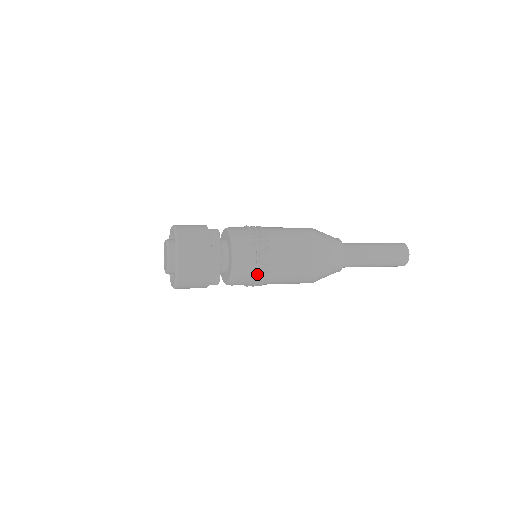
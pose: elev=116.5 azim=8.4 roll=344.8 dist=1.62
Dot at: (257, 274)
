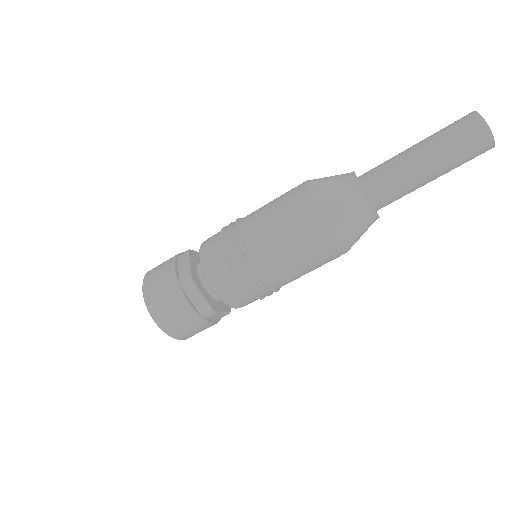
Dot at: (245, 277)
